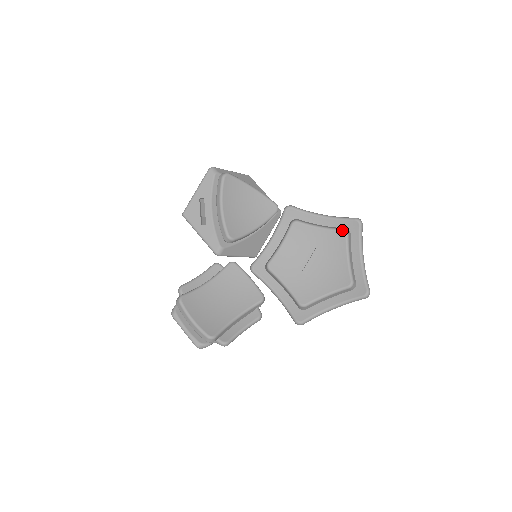
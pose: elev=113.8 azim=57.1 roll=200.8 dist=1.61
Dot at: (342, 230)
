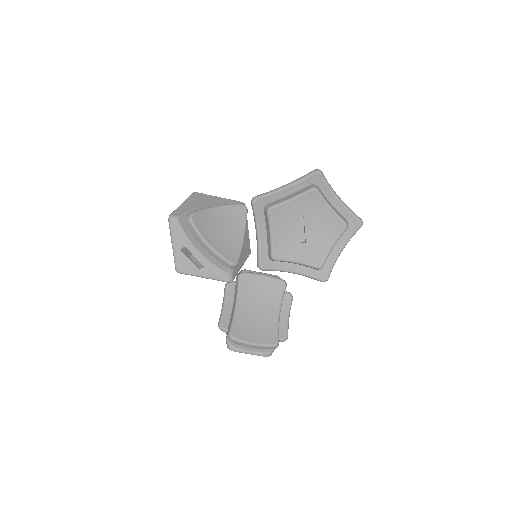
Dot at: (311, 190)
